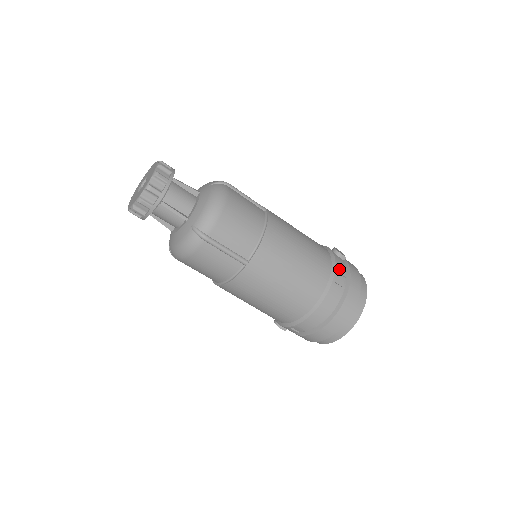
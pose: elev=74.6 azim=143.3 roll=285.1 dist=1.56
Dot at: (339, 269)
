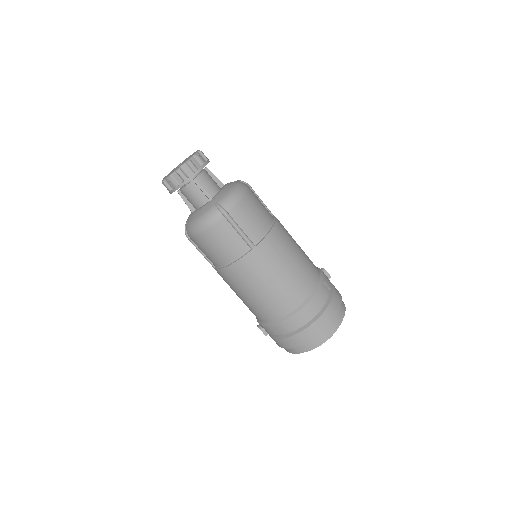
Dot at: (326, 281)
